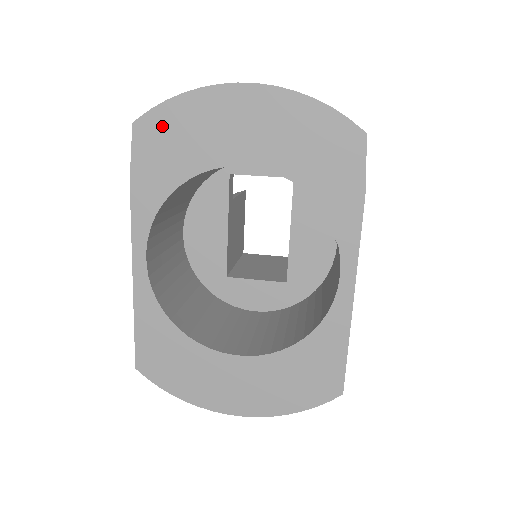
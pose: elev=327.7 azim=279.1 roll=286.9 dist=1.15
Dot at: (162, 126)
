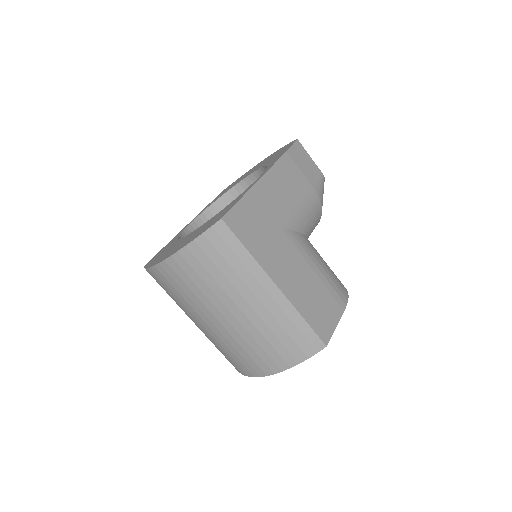
Dot at: (232, 184)
